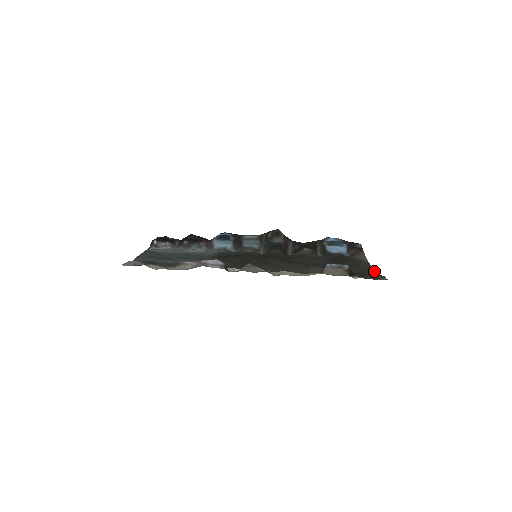
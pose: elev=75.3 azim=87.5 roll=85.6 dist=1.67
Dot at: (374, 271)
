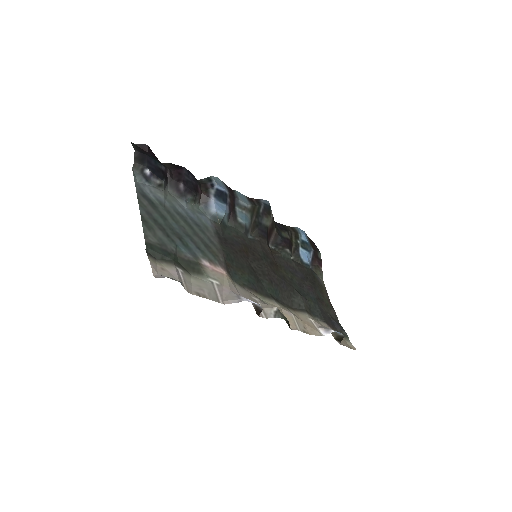
Dot at: (335, 314)
